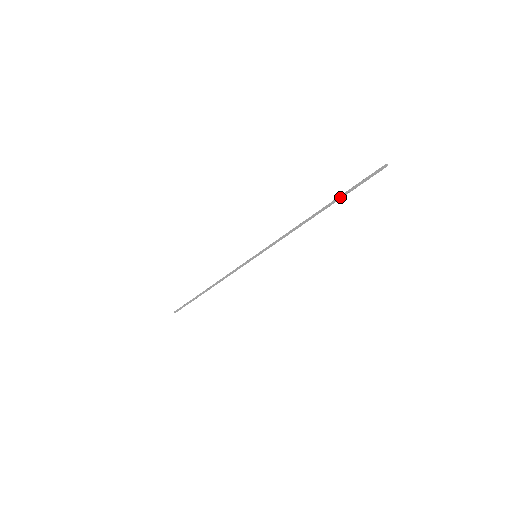
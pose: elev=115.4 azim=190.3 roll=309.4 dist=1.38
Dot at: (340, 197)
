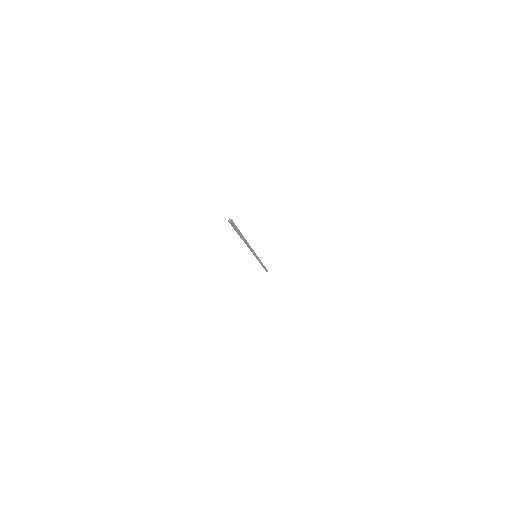
Dot at: occluded
